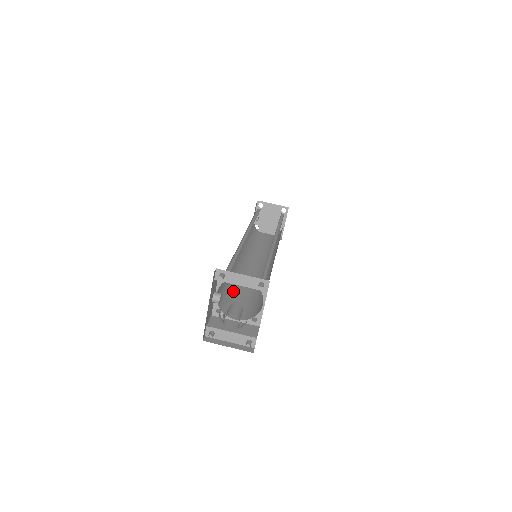
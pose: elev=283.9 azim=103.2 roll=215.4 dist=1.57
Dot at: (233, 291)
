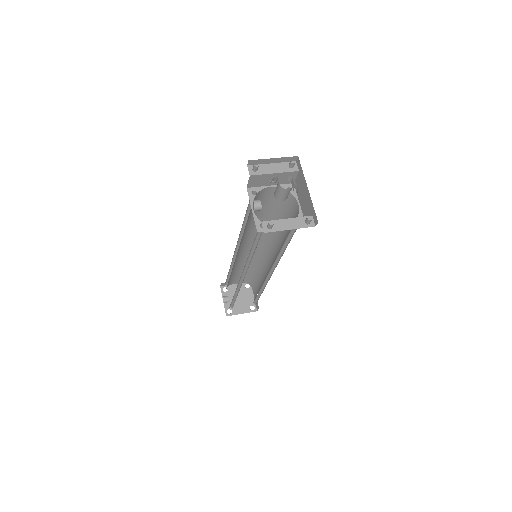
Dot at: occluded
